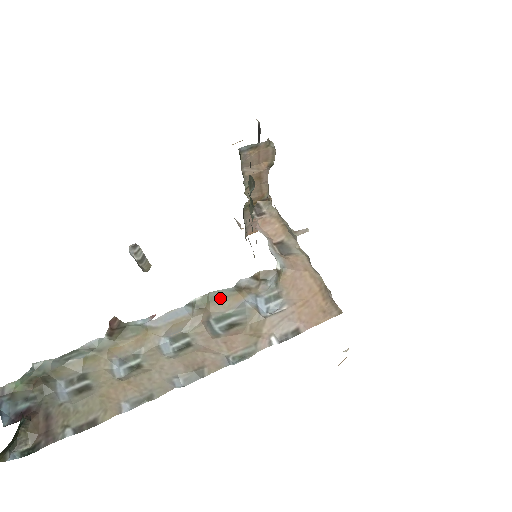
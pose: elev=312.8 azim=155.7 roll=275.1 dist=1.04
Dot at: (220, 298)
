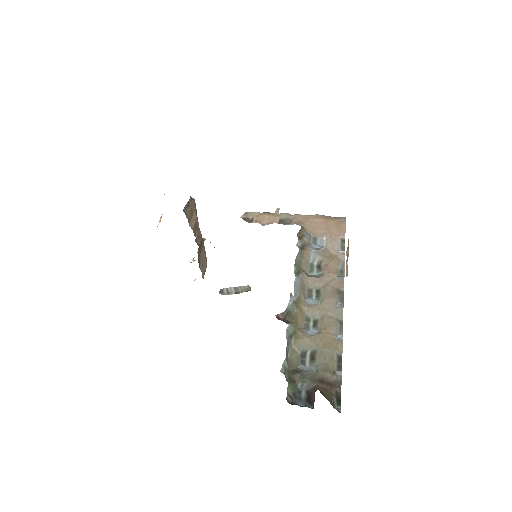
Dot at: (300, 260)
